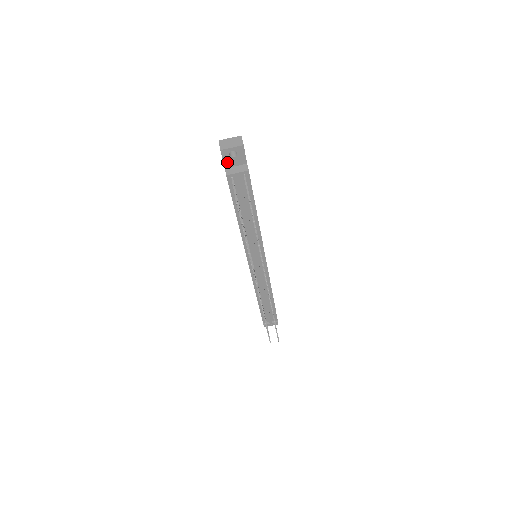
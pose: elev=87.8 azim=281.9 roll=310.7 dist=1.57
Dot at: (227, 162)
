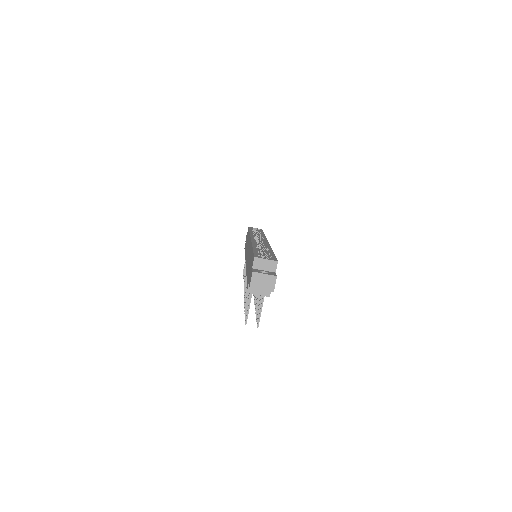
Dot at: occluded
